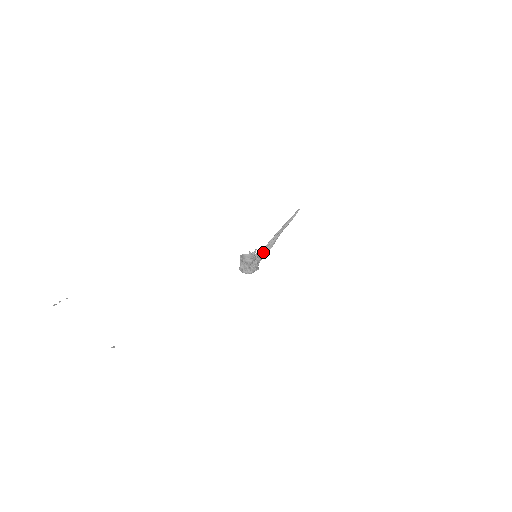
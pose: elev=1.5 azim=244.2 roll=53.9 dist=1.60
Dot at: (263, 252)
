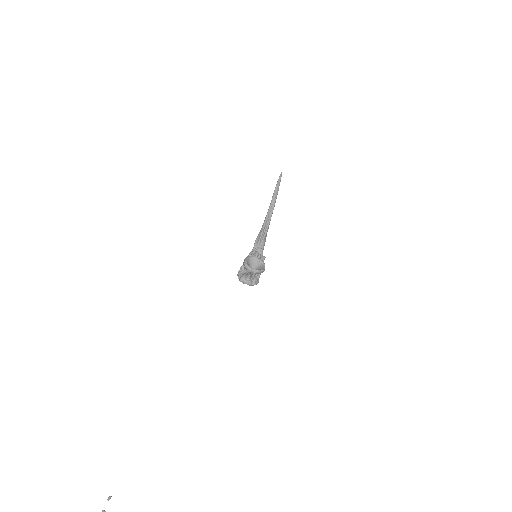
Dot at: (261, 247)
